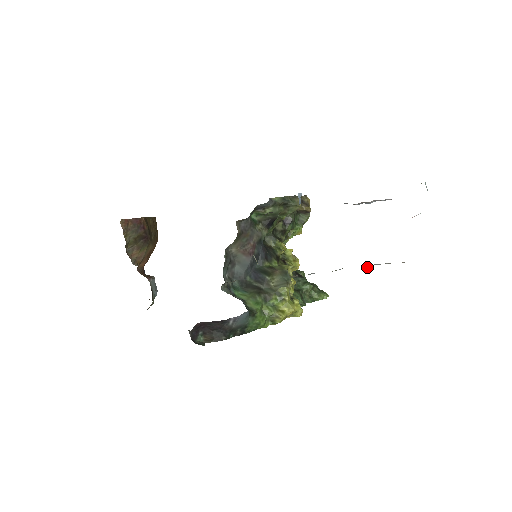
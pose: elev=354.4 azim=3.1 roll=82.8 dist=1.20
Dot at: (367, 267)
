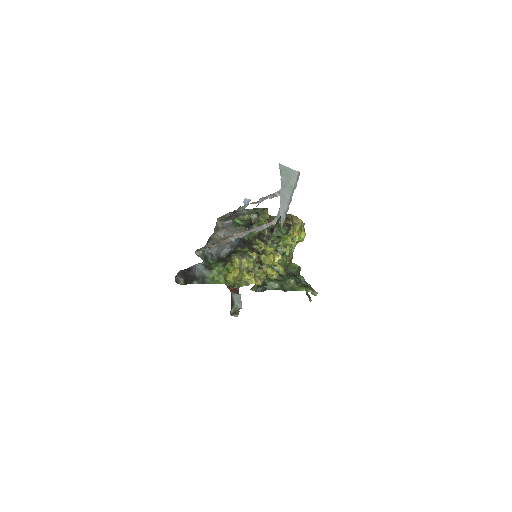
Dot at: (256, 229)
